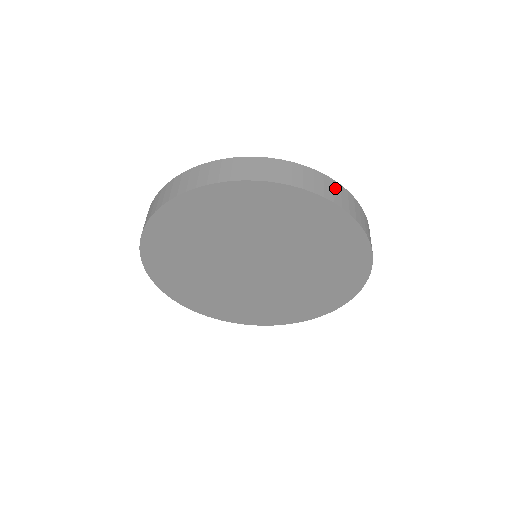
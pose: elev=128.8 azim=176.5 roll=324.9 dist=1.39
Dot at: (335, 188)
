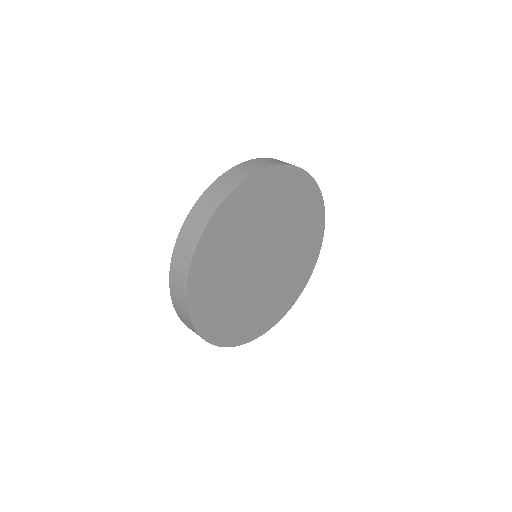
Dot at: occluded
